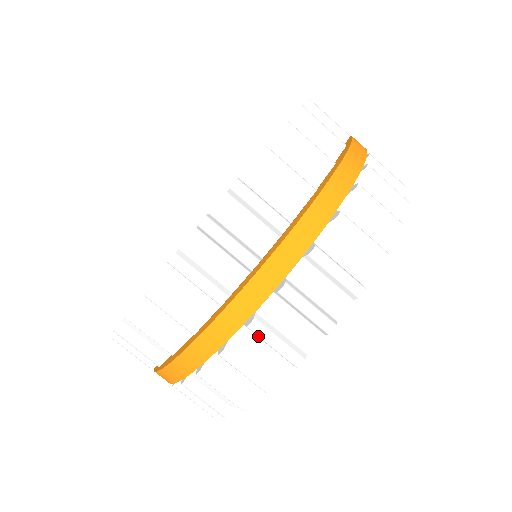
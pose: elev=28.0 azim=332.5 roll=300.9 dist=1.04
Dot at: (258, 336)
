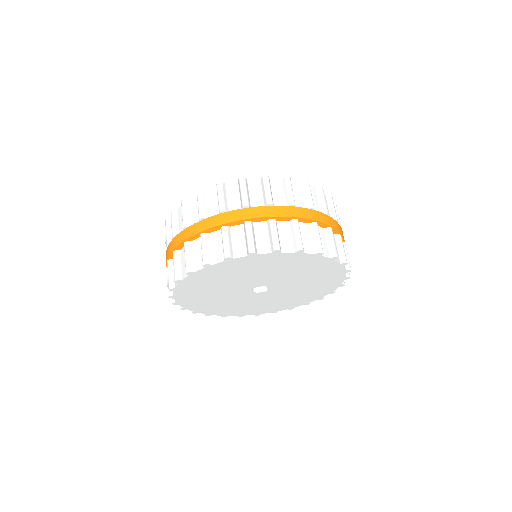
Dot at: (168, 268)
